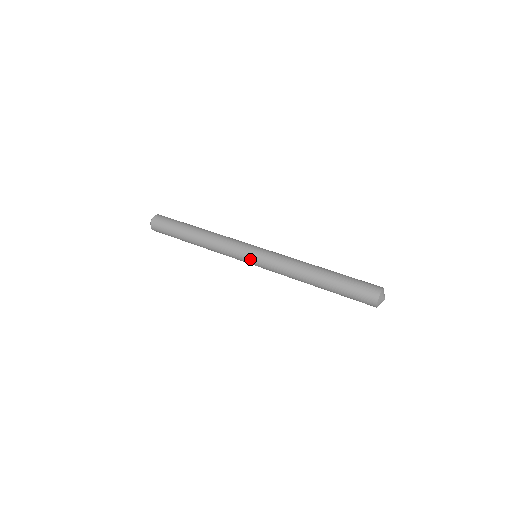
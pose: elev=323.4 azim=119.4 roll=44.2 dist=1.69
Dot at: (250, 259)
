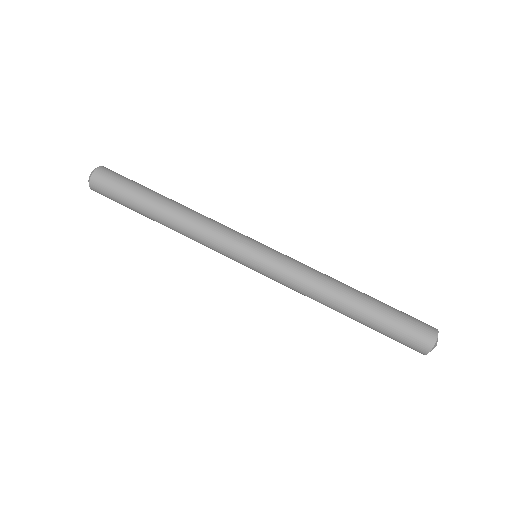
Dot at: (250, 259)
